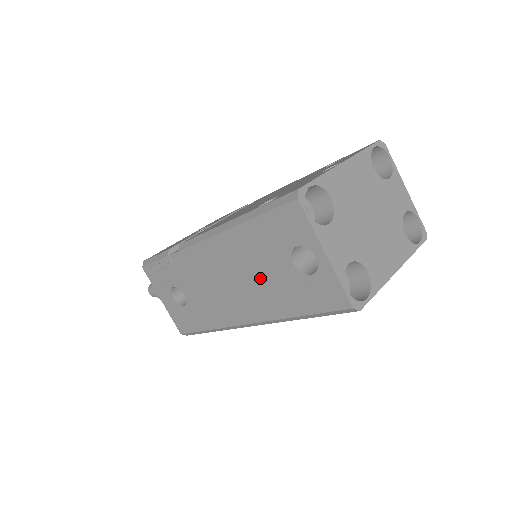
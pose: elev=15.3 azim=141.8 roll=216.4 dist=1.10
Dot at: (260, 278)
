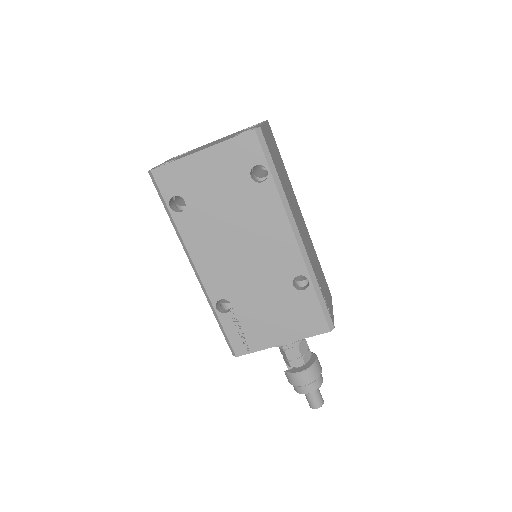
Dot at: occluded
